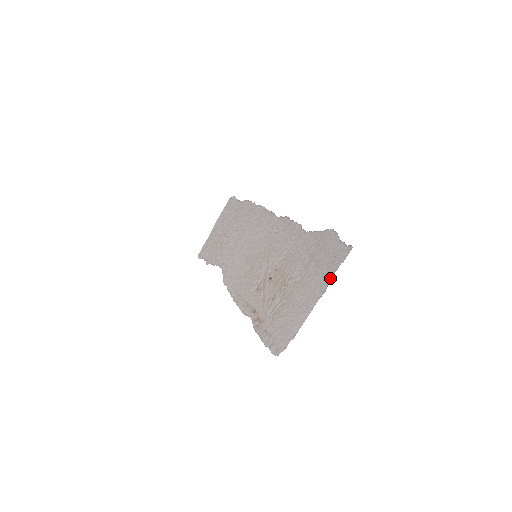
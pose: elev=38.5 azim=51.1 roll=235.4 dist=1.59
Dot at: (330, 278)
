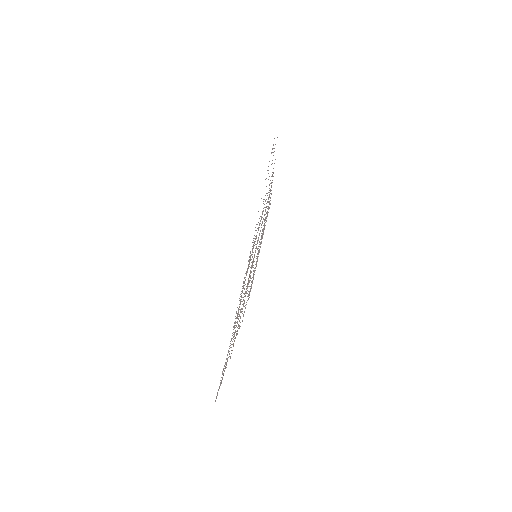
Dot at: occluded
